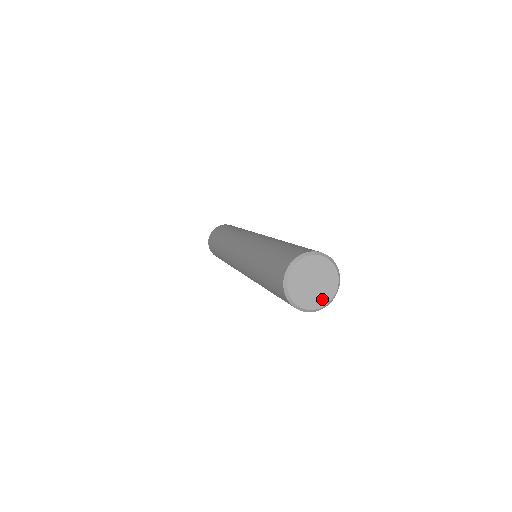
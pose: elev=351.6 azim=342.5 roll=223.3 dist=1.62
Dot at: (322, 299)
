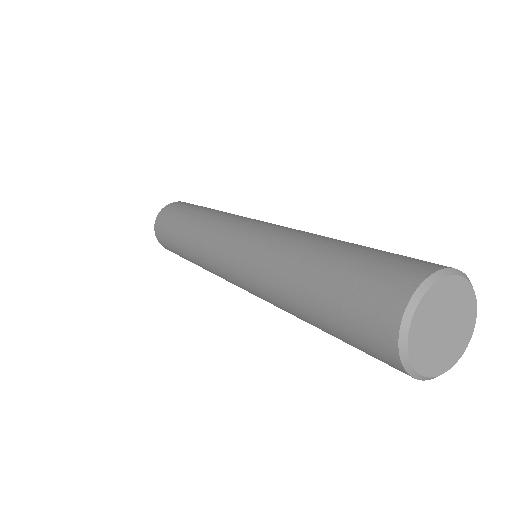
Dot at: (465, 331)
